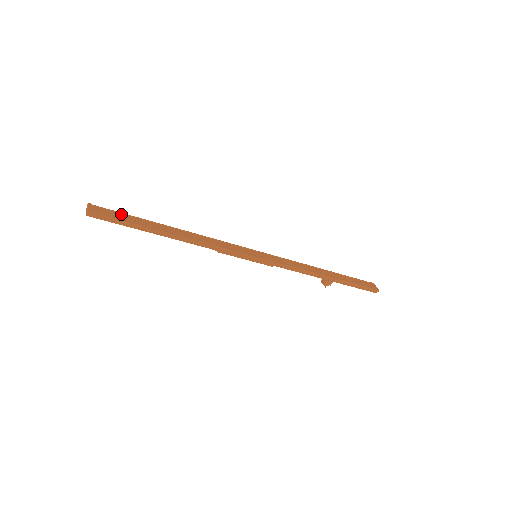
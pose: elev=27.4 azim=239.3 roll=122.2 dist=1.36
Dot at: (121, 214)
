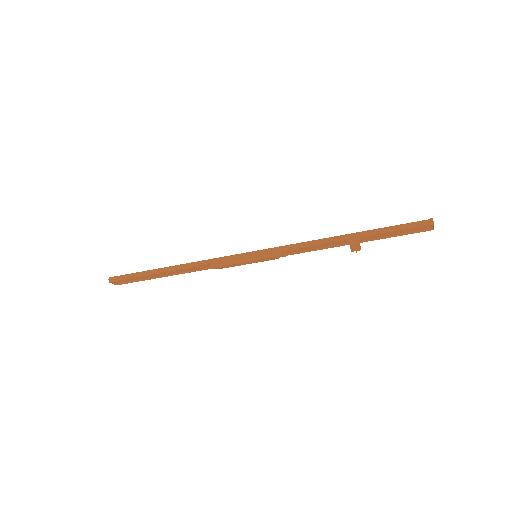
Dot at: (138, 278)
